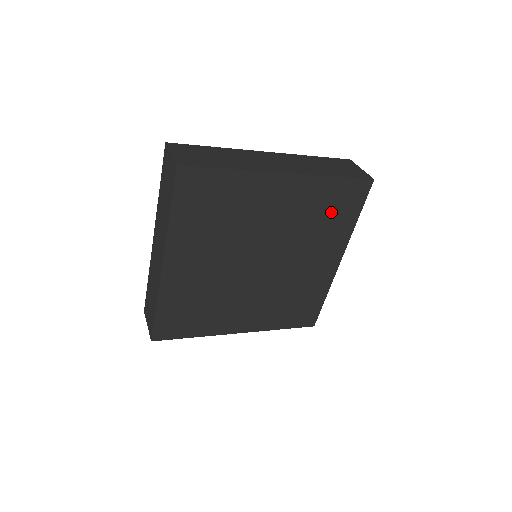
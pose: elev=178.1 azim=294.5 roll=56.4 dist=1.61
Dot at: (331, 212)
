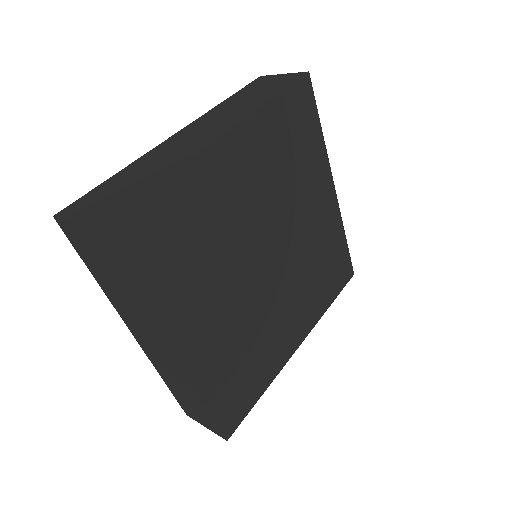
Dot at: (326, 271)
